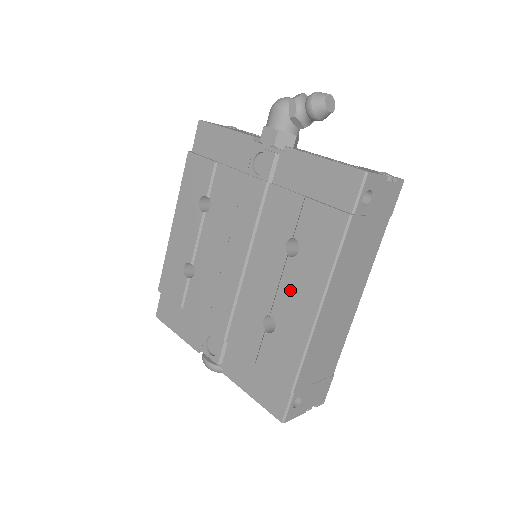
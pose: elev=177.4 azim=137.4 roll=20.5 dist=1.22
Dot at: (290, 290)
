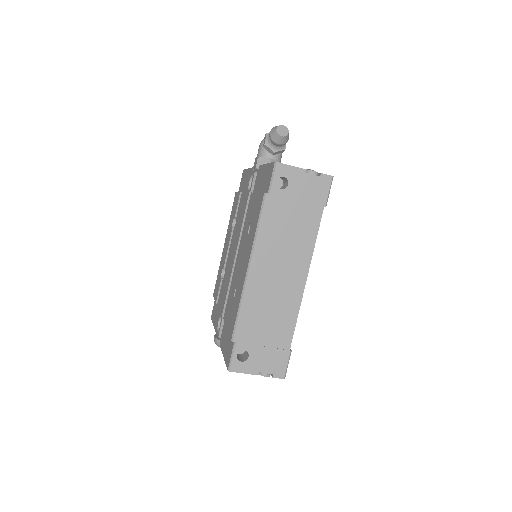
Dot at: (243, 261)
